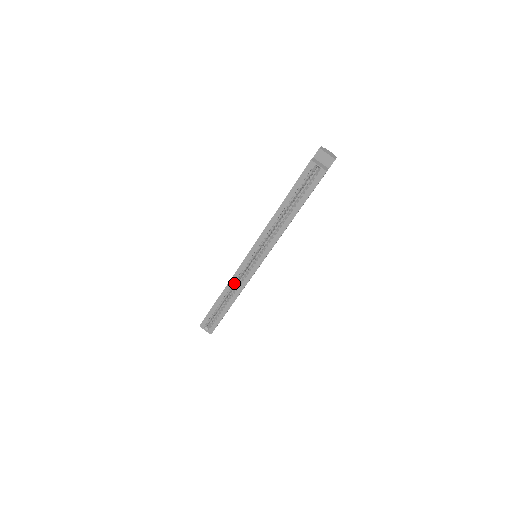
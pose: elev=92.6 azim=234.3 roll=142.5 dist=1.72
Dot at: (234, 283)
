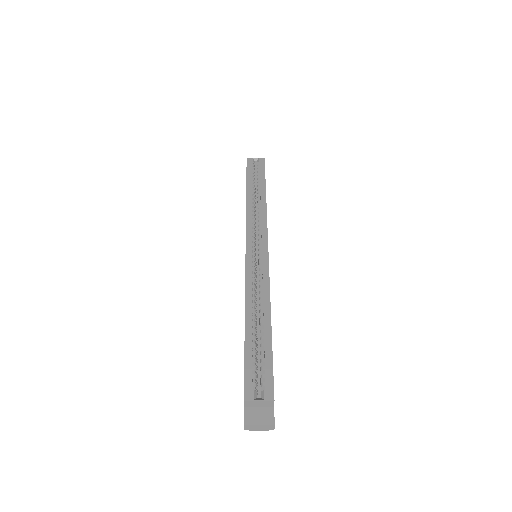
Dot at: (253, 291)
